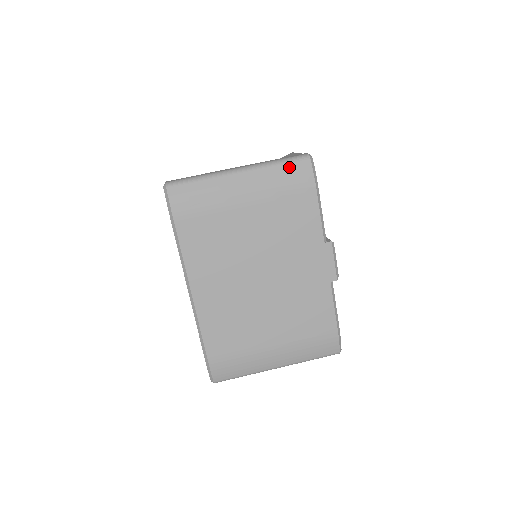
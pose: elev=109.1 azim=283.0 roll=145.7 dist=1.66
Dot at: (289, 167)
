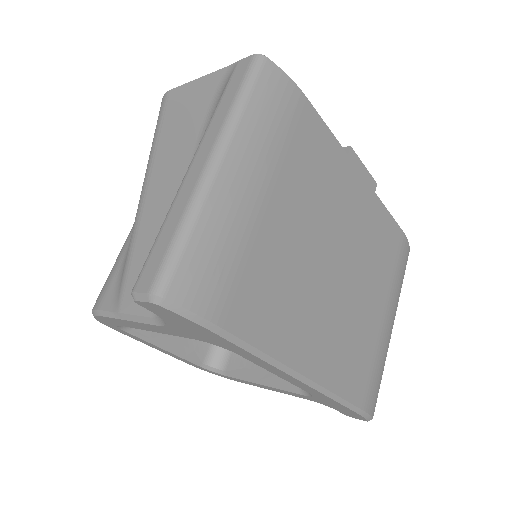
Dot at: (260, 93)
